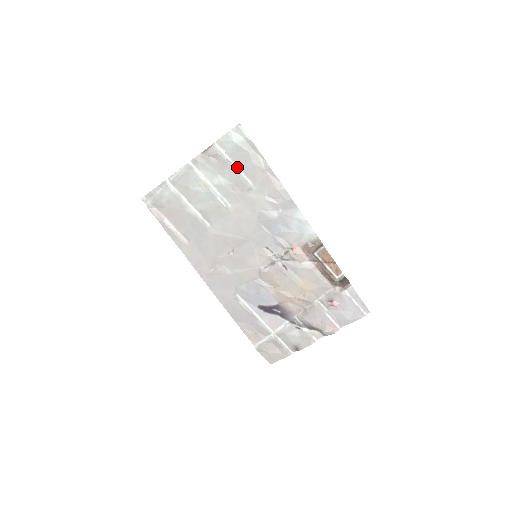
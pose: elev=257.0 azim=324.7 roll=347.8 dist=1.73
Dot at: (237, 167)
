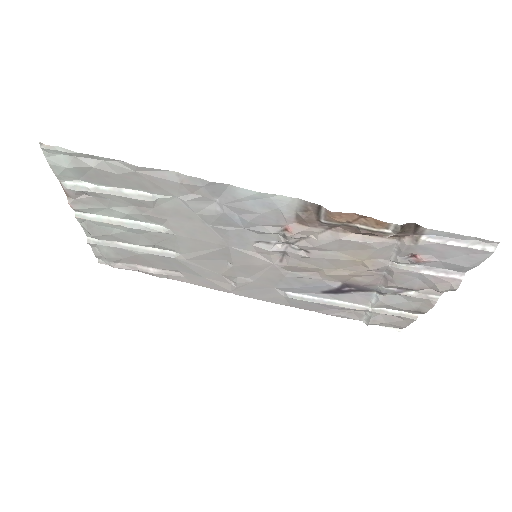
Dot at: (111, 188)
